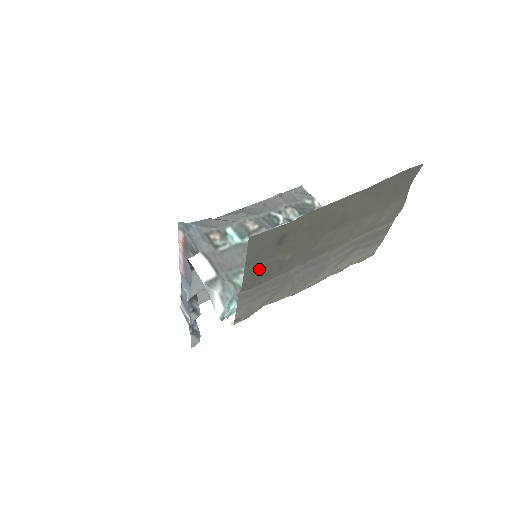
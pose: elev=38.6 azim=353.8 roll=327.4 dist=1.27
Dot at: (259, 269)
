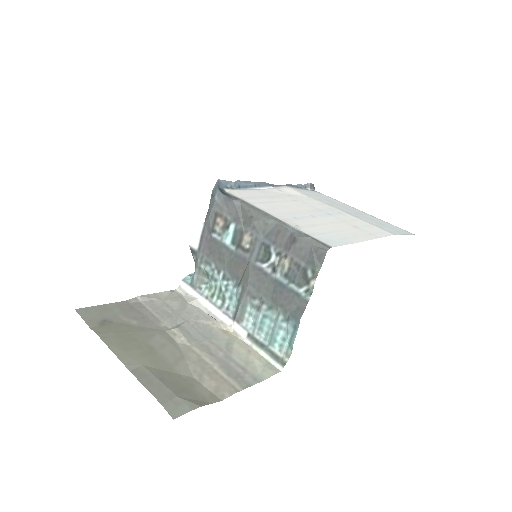
Dot at: (121, 309)
